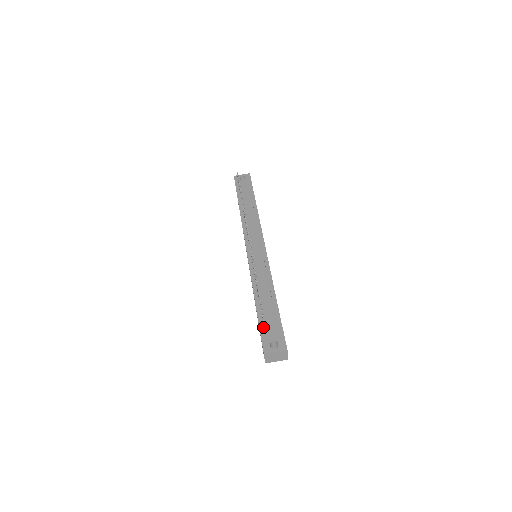
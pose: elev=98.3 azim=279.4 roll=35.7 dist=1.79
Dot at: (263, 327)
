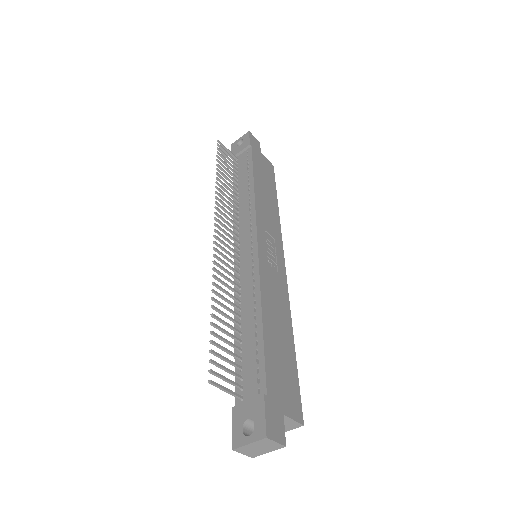
Dot at: (239, 391)
